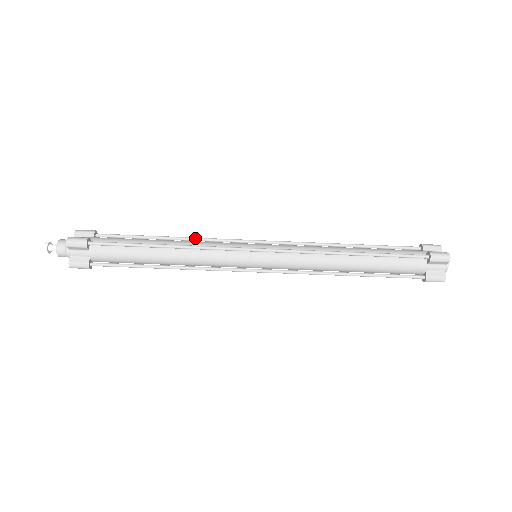
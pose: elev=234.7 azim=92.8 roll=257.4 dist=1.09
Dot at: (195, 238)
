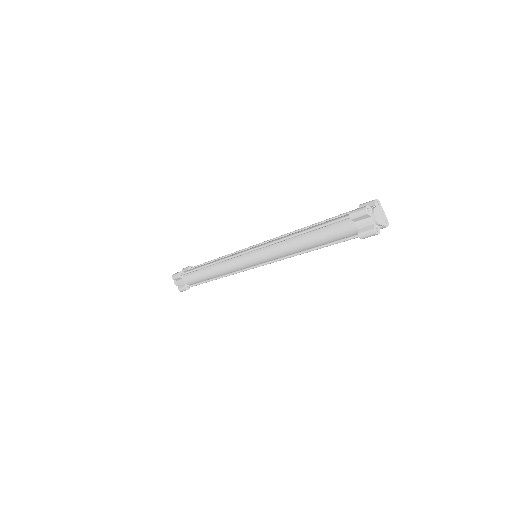
Dot at: (228, 255)
